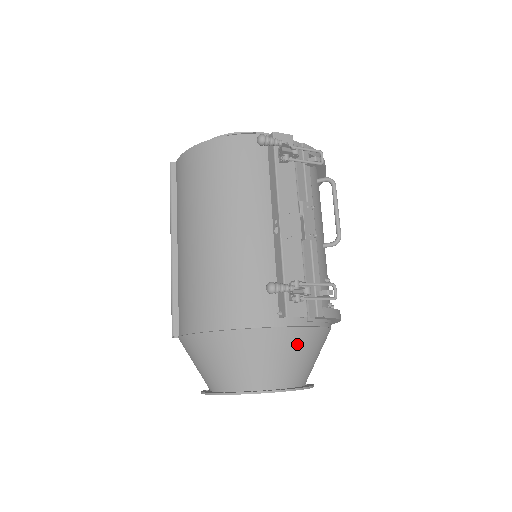
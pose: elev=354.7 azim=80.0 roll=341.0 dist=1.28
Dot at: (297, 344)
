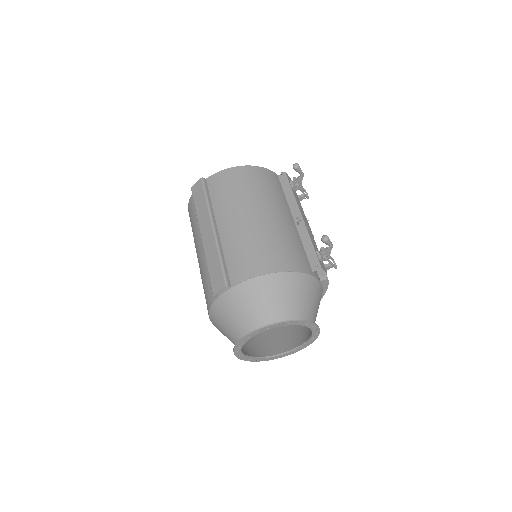
Dot at: (318, 295)
